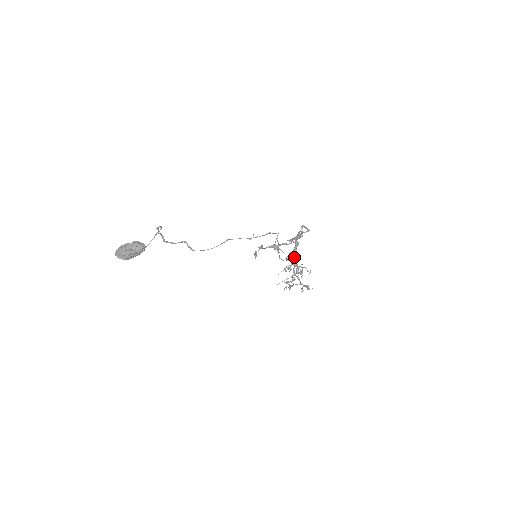
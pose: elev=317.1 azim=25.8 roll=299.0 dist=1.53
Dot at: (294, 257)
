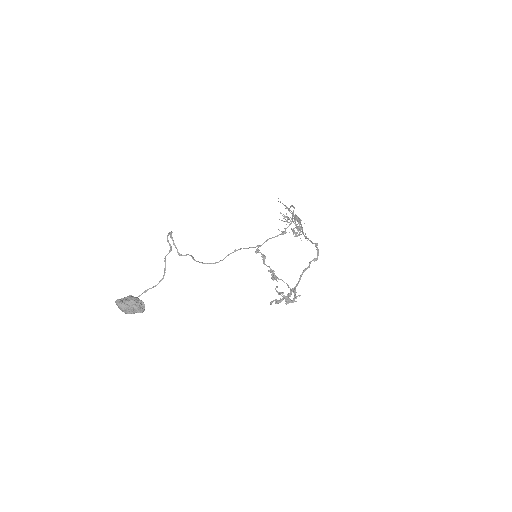
Dot at: occluded
